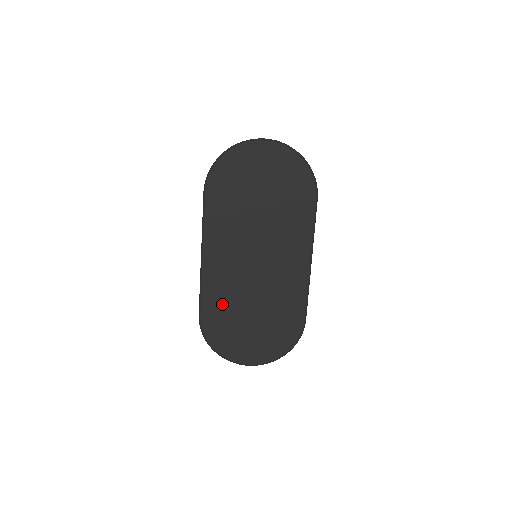
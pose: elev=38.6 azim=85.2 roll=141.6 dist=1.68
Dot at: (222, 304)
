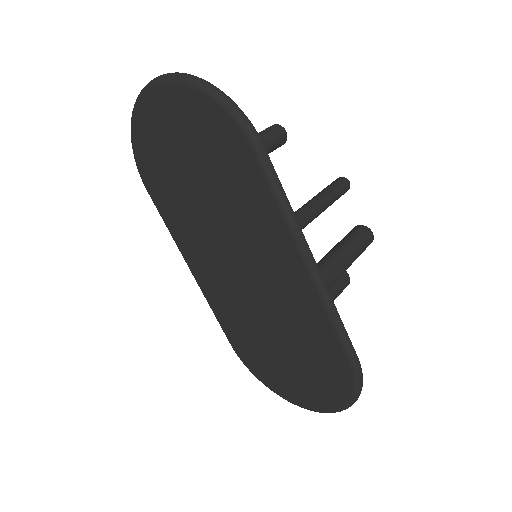
Dot at: (240, 330)
